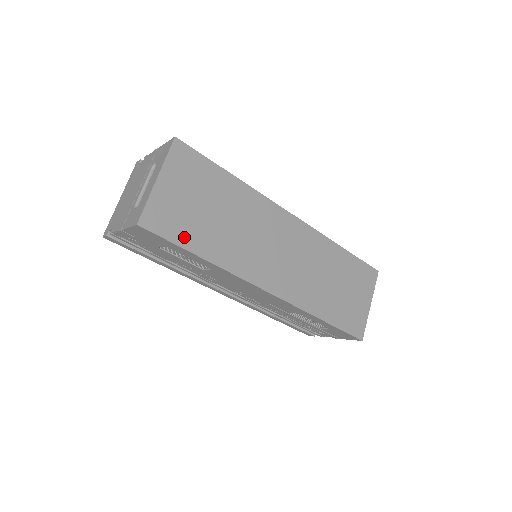
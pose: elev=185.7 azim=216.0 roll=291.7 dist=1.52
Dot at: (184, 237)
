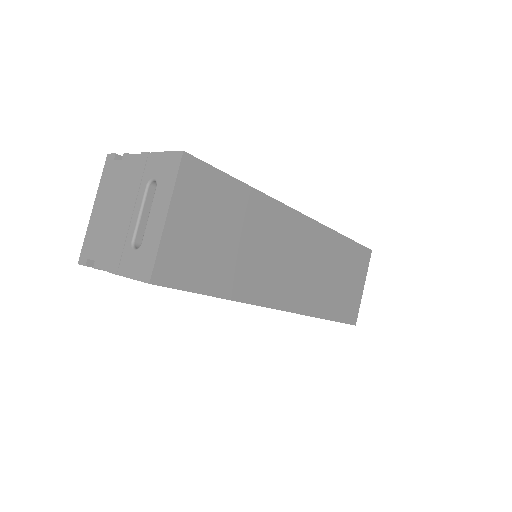
Dot at: (201, 280)
